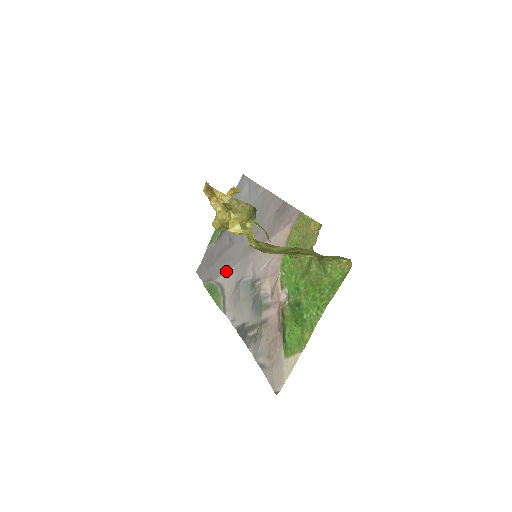
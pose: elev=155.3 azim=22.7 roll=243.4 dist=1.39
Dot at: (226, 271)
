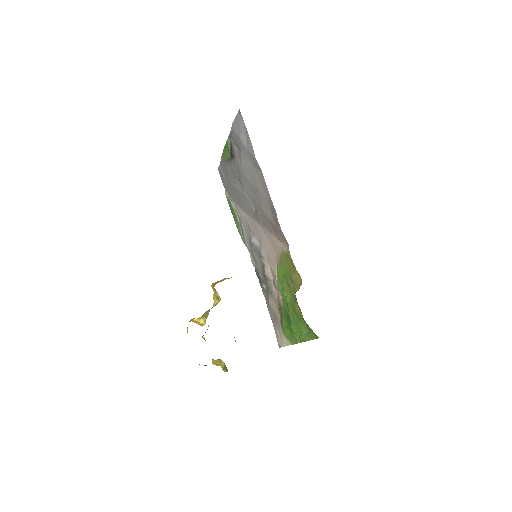
Dot at: (240, 208)
